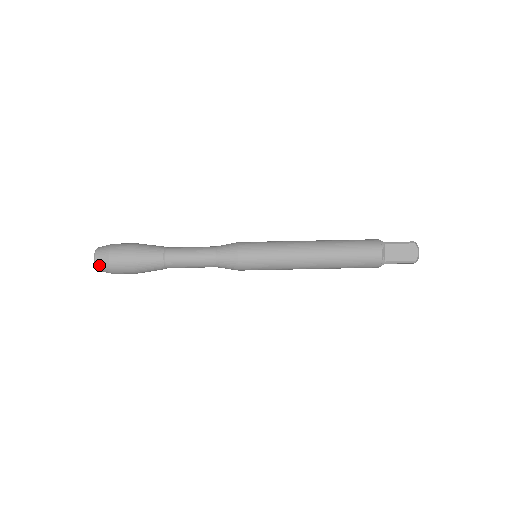
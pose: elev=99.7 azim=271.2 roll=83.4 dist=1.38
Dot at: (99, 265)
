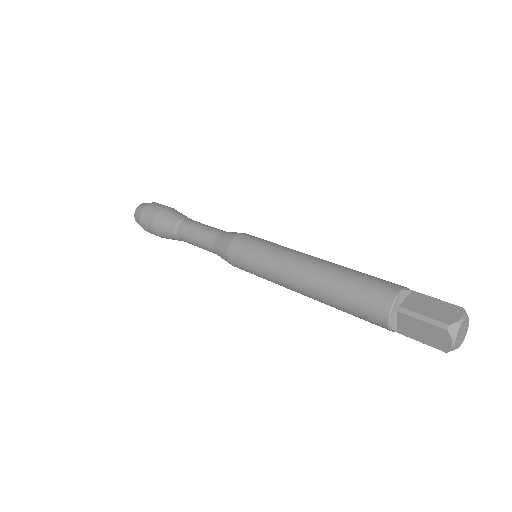
Dot at: (138, 208)
